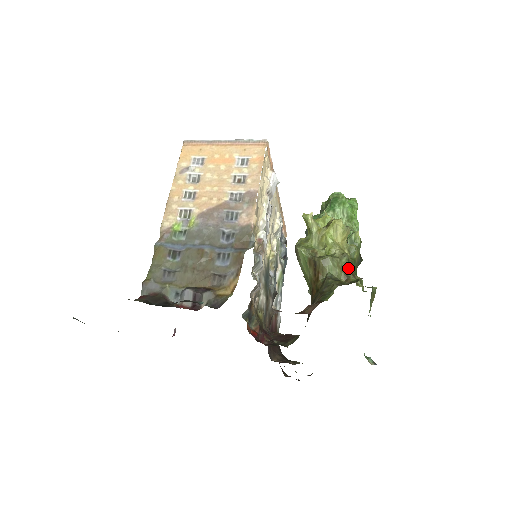
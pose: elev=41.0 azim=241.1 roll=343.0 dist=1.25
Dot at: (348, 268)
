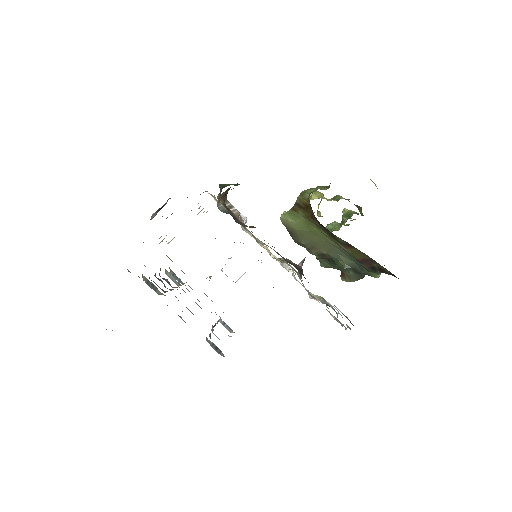
Dot at: occluded
